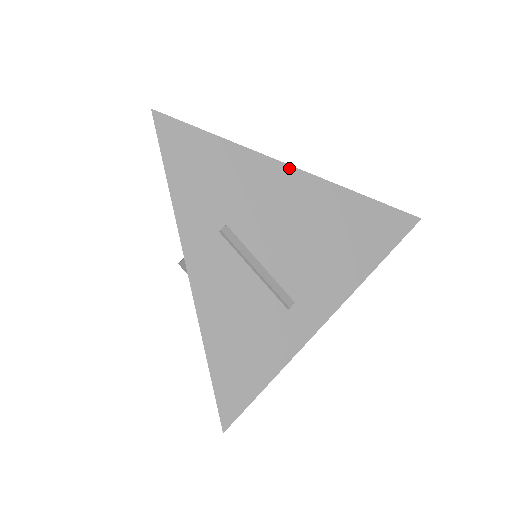
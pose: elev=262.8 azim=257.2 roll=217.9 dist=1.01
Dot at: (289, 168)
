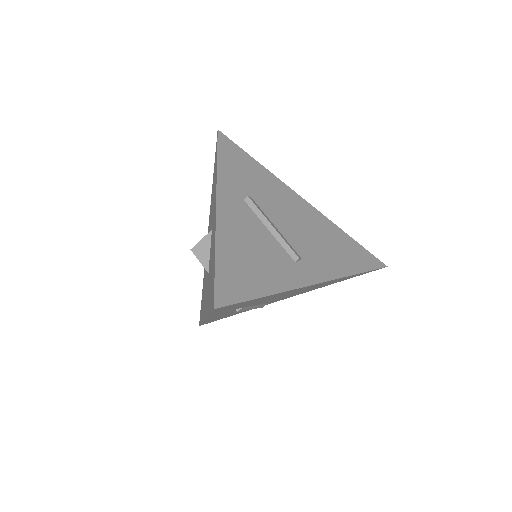
Dot at: occluded
